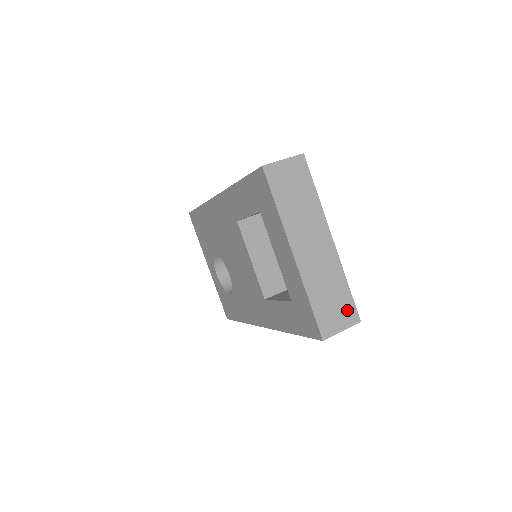
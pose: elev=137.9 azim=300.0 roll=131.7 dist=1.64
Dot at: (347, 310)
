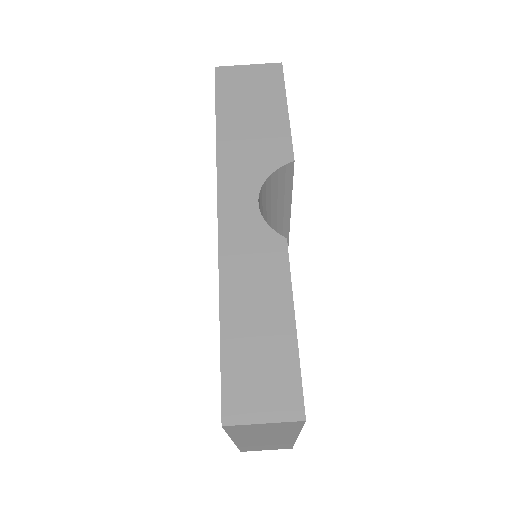
Dot at: (281, 447)
